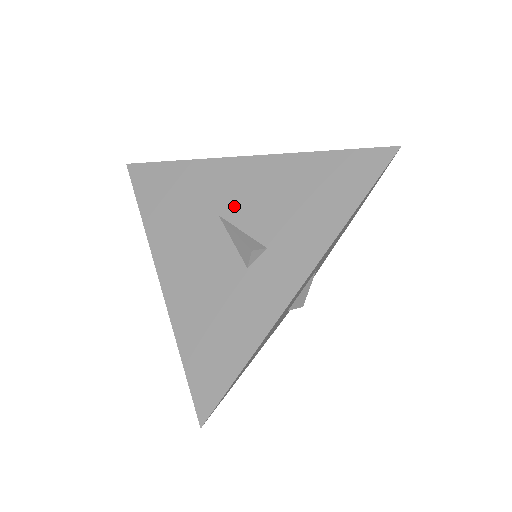
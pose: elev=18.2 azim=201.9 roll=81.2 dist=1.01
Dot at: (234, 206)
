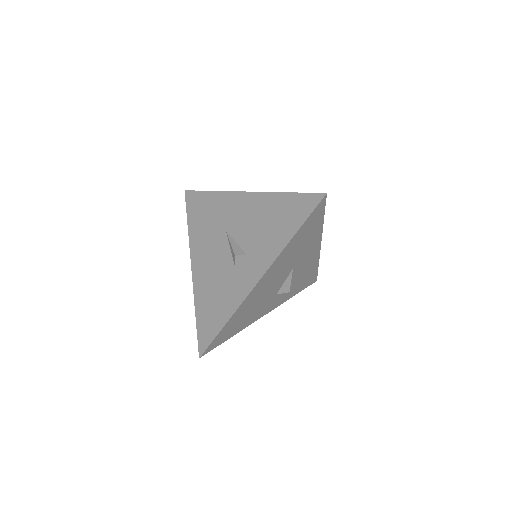
Dot at: (234, 225)
